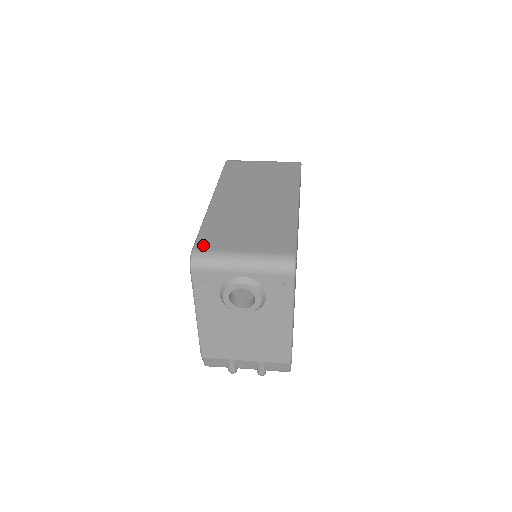
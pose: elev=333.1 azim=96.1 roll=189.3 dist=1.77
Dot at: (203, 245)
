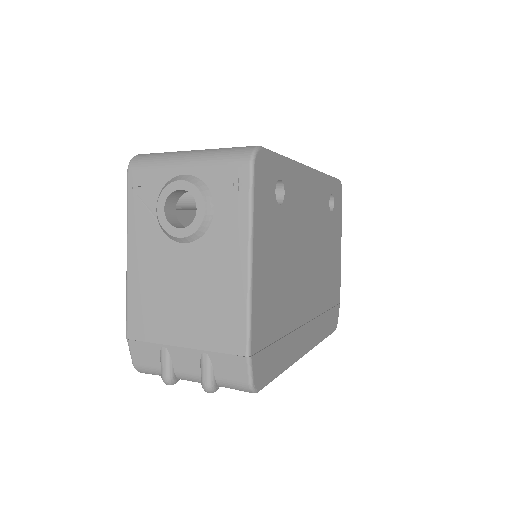
Dot at: occluded
